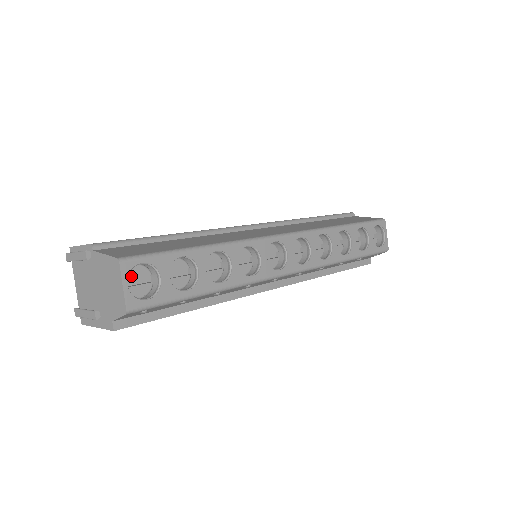
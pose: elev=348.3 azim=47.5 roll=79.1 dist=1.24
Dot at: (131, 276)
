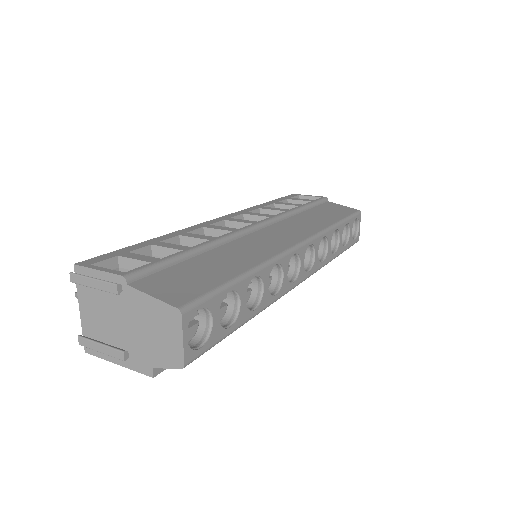
Dot at: occluded
